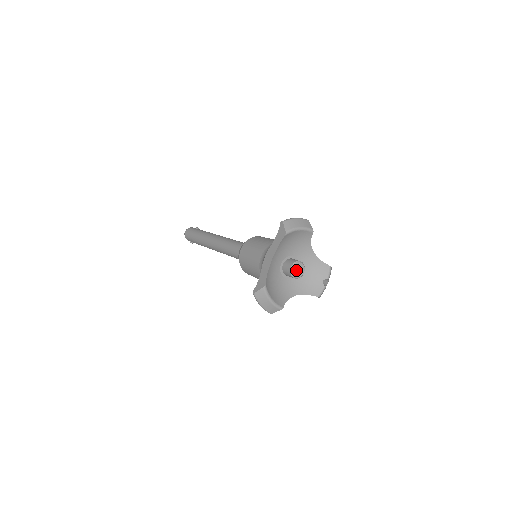
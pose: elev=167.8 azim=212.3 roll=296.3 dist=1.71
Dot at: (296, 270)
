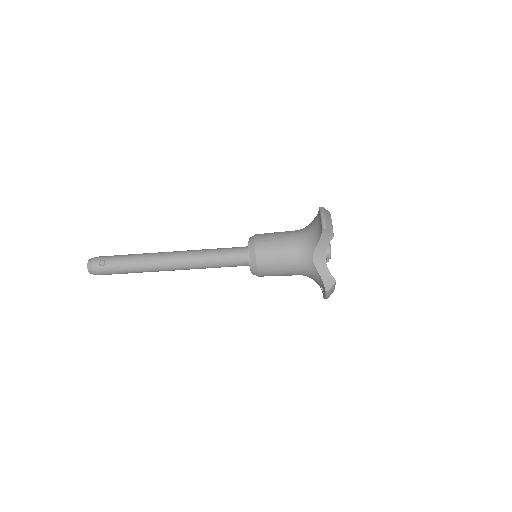
Dot at: occluded
